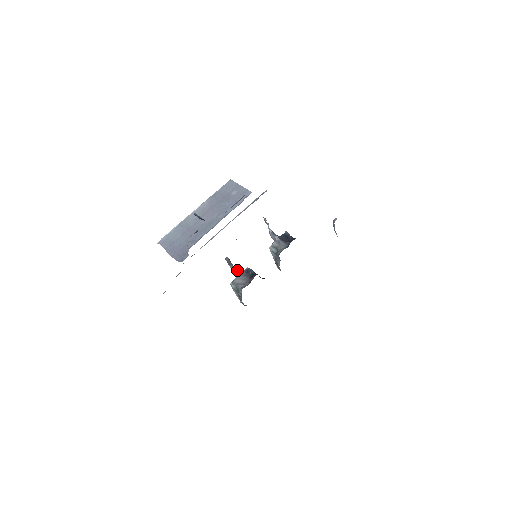
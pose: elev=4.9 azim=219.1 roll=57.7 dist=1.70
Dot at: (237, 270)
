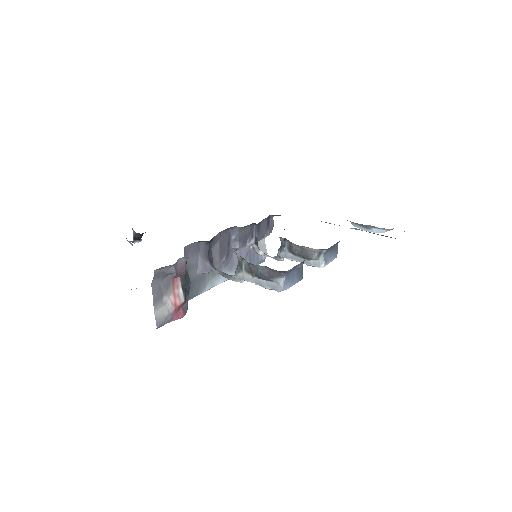
Dot at: occluded
